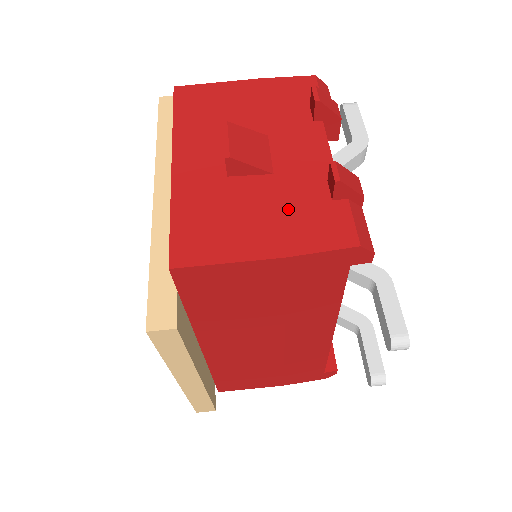
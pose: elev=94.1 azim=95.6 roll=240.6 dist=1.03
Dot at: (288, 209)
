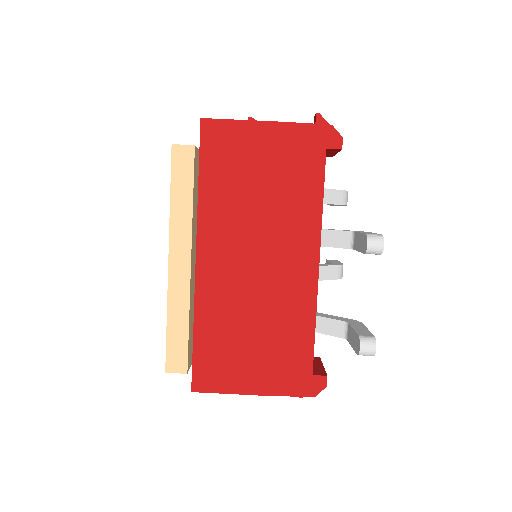
Dot at: occluded
